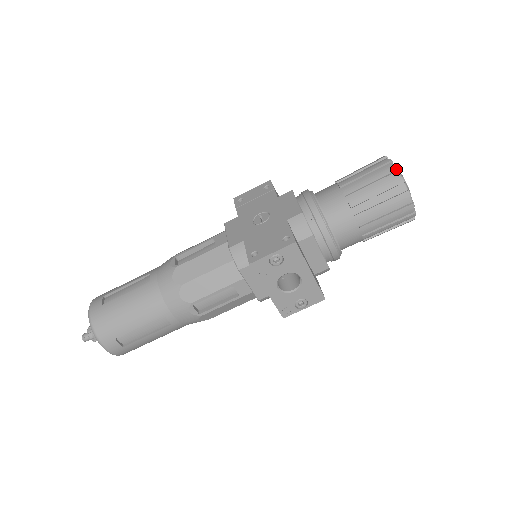
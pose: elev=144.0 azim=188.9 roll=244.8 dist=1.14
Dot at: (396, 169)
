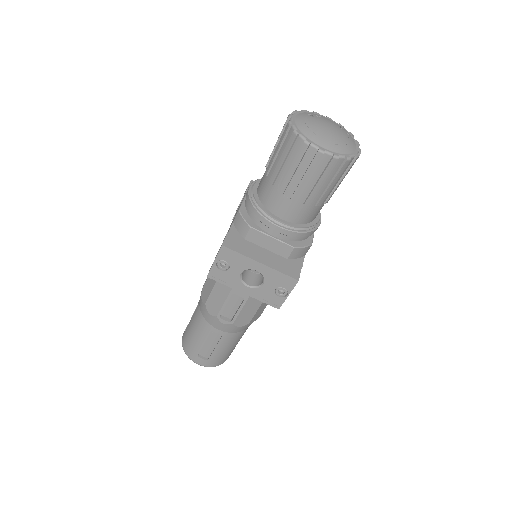
Dot at: (288, 125)
